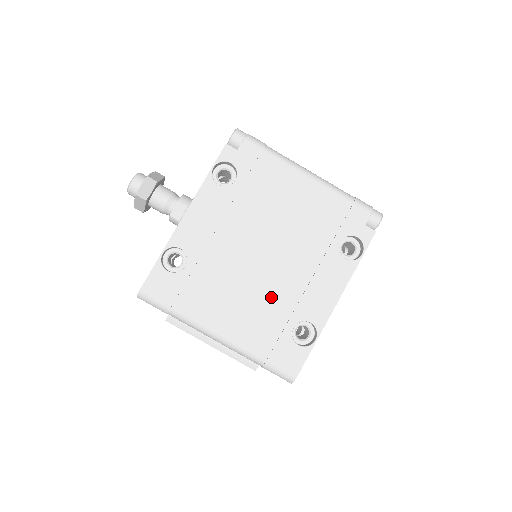
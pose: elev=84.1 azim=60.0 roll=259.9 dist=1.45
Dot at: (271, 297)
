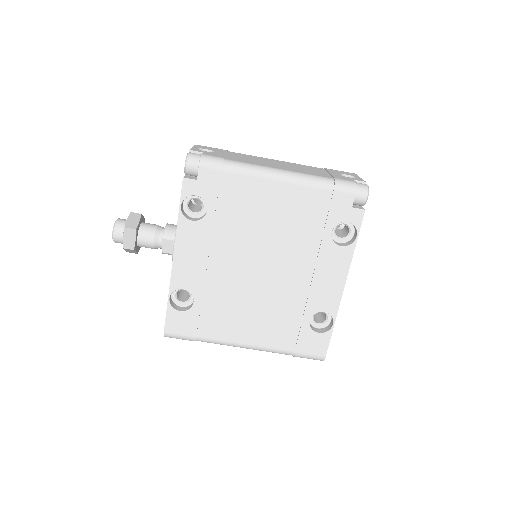
Dot at: (280, 302)
